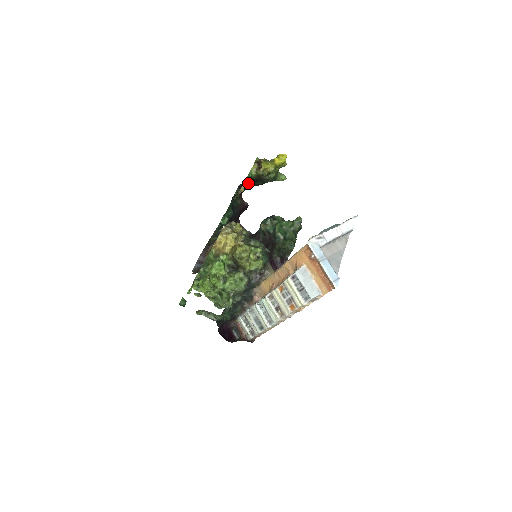
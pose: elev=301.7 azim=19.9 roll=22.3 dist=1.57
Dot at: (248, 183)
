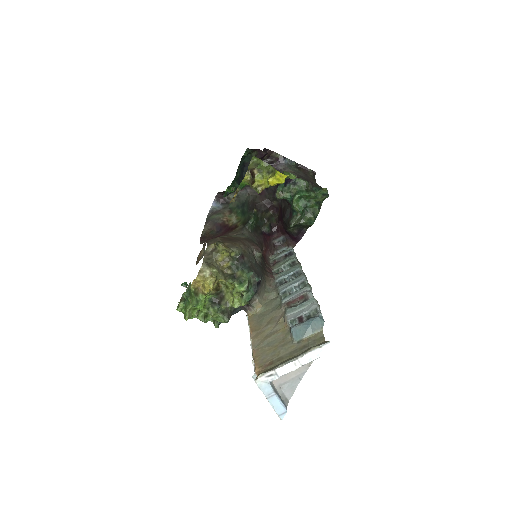
Dot at: occluded
